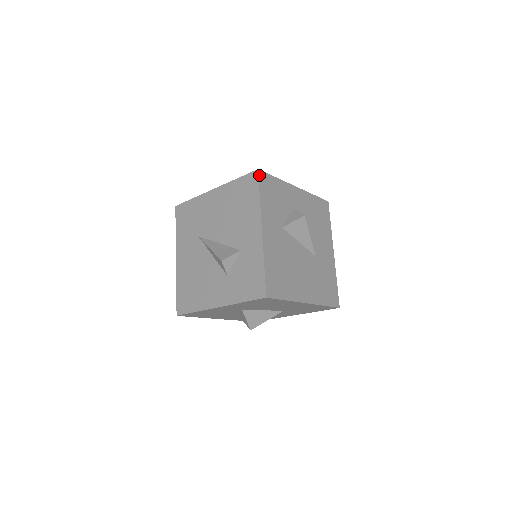
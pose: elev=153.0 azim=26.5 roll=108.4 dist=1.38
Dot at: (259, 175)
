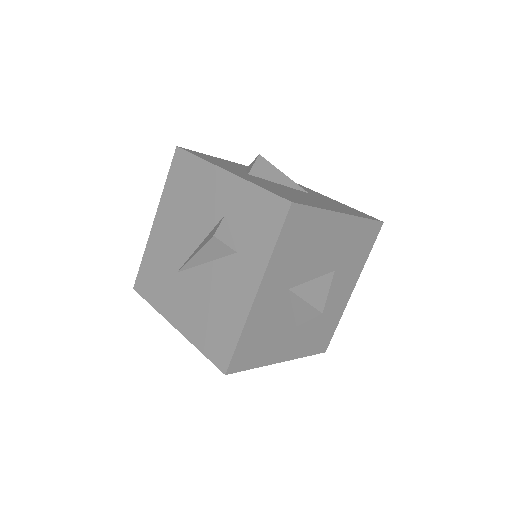
Dot at: (182, 149)
